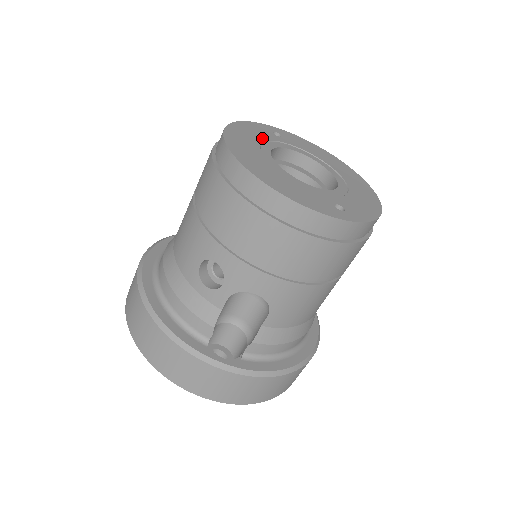
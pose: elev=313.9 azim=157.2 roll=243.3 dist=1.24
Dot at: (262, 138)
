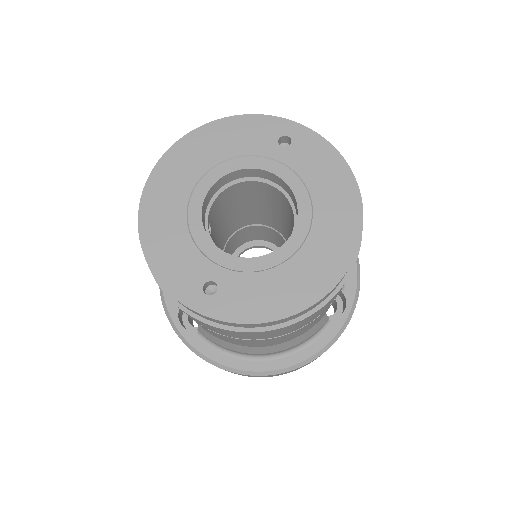
Dot at: (239, 150)
